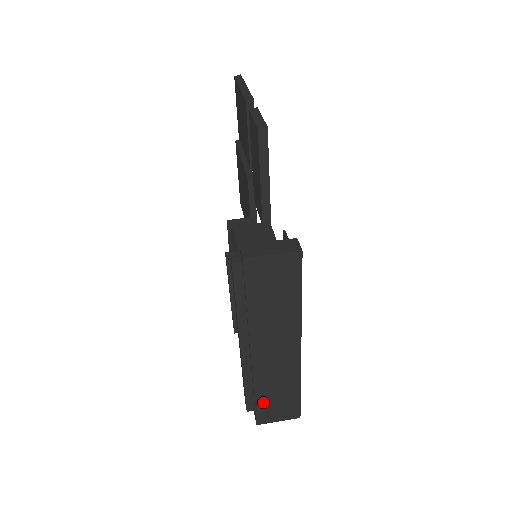
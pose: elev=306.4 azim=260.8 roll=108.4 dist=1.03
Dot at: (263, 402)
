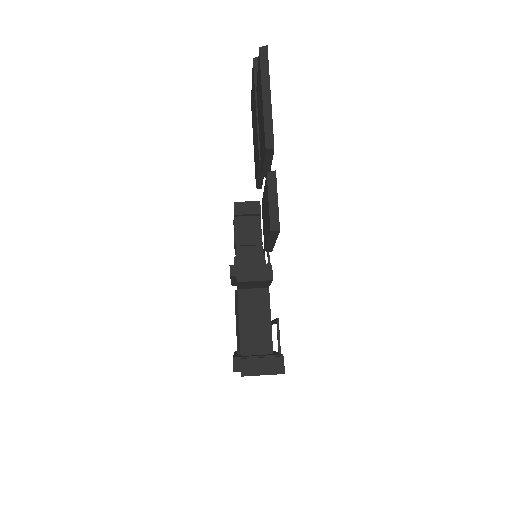
Dot at: occluded
